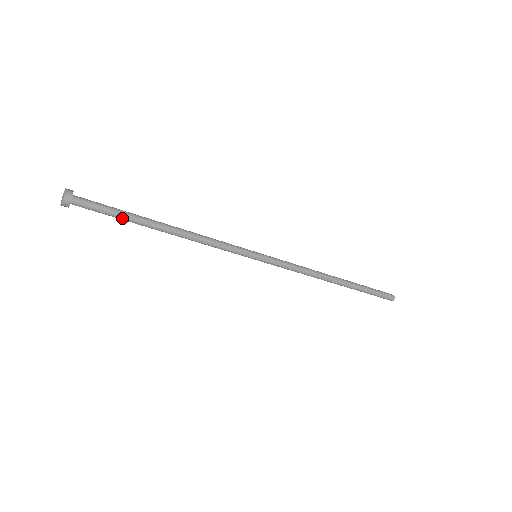
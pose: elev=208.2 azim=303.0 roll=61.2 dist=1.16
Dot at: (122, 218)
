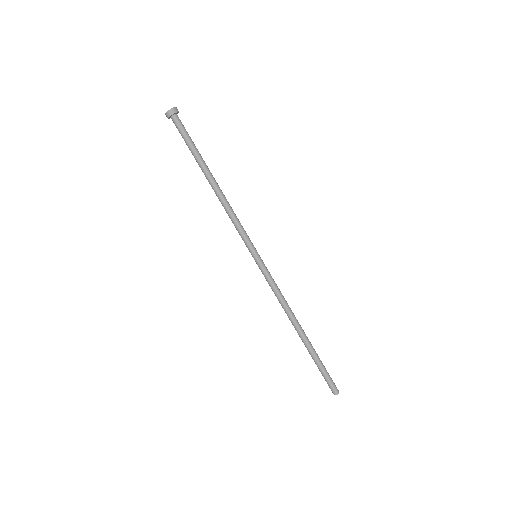
Dot at: (195, 149)
